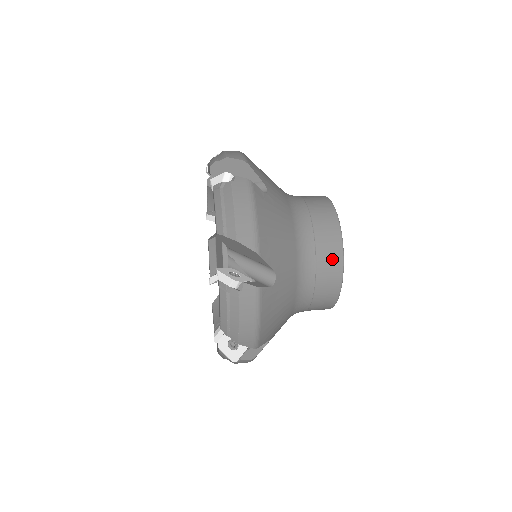
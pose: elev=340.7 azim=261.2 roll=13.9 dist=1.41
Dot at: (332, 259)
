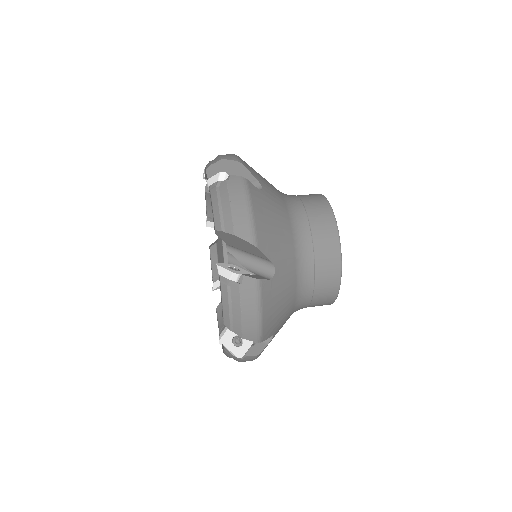
Dot at: (327, 298)
